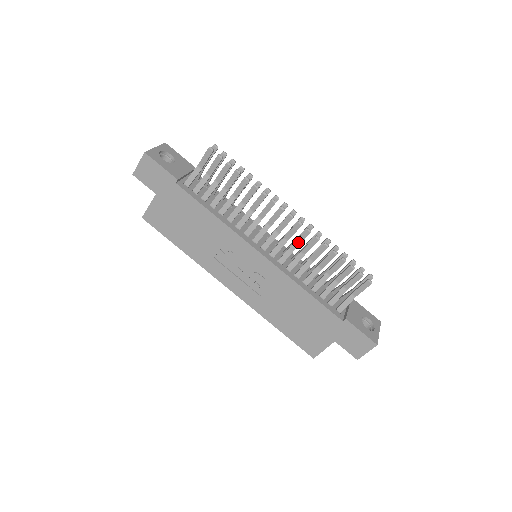
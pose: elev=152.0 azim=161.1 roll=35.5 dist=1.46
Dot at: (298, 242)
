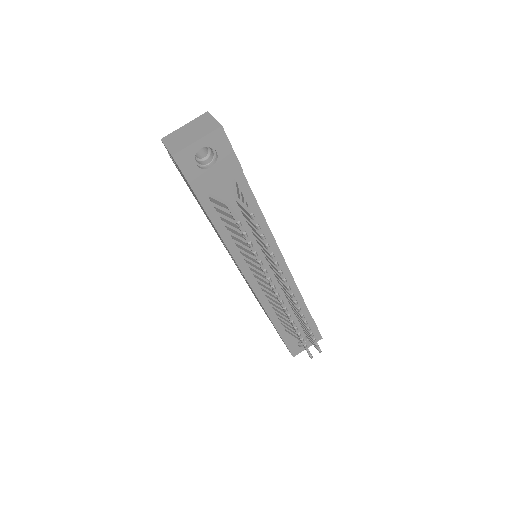
Dot at: occluded
